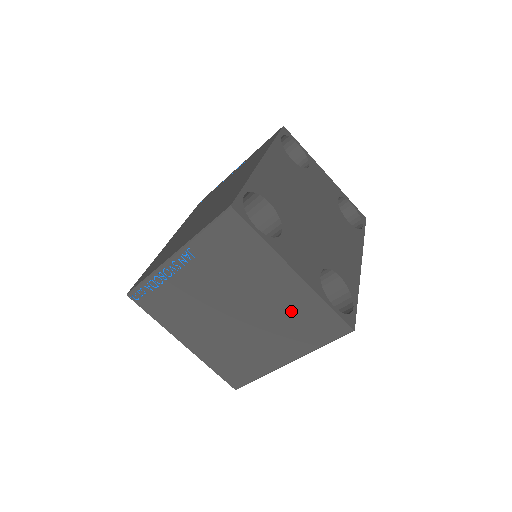
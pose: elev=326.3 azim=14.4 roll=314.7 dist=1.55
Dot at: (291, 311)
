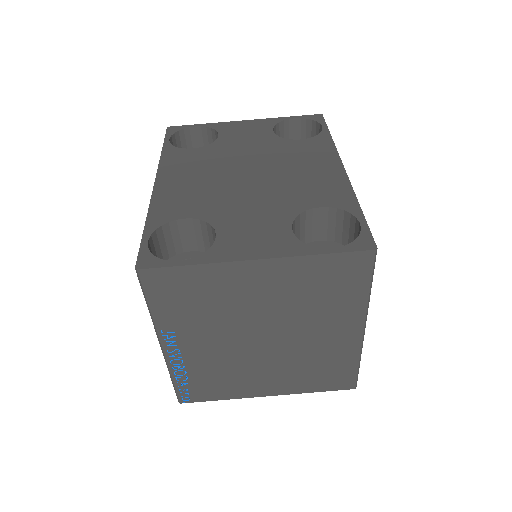
Dot at: (302, 292)
